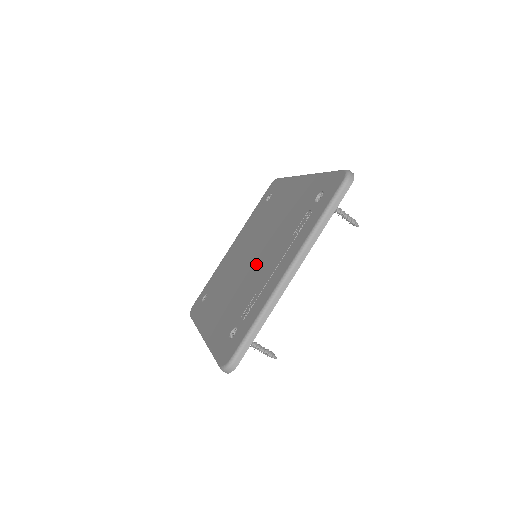
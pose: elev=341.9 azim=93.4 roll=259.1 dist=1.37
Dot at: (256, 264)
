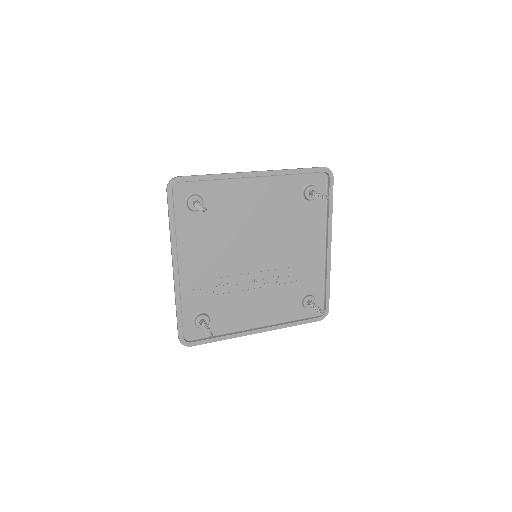
Dot at: (248, 236)
